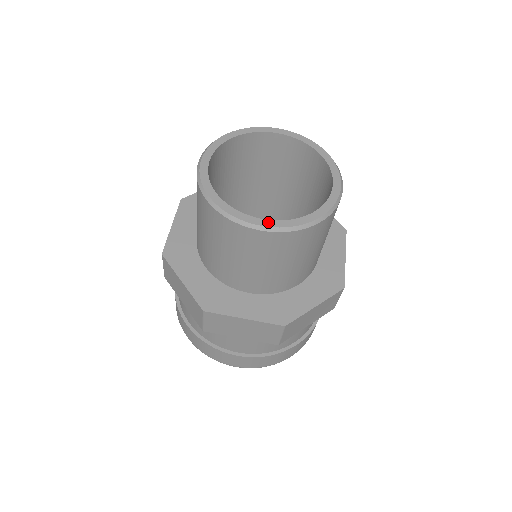
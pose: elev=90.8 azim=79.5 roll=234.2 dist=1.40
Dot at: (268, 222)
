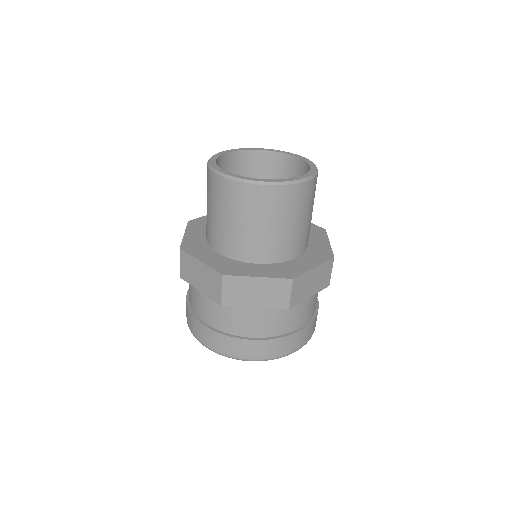
Dot at: (268, 180)
